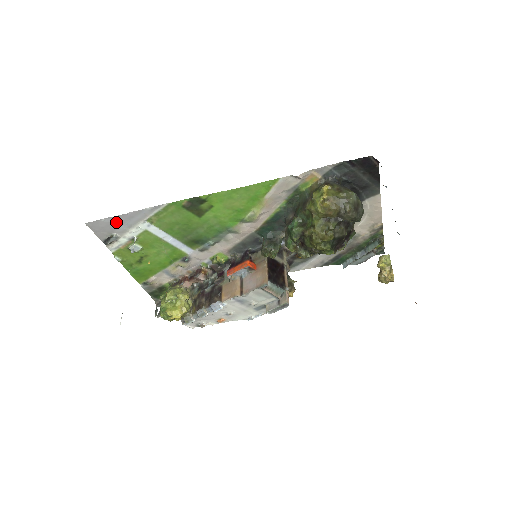
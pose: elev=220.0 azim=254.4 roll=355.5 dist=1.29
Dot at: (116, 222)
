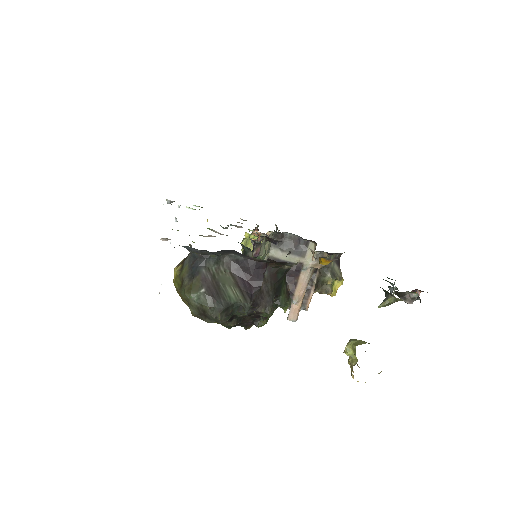
Dot at: occluded
